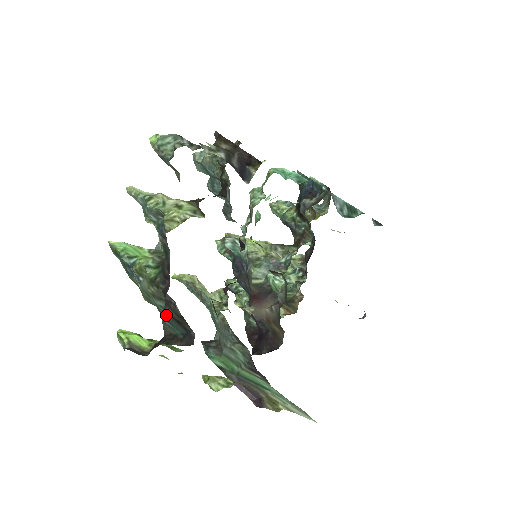
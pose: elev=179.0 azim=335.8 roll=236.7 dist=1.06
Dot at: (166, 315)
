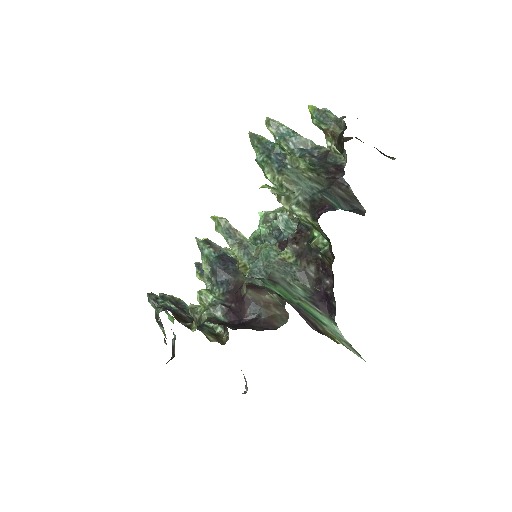
Dot at: (330, 192)
